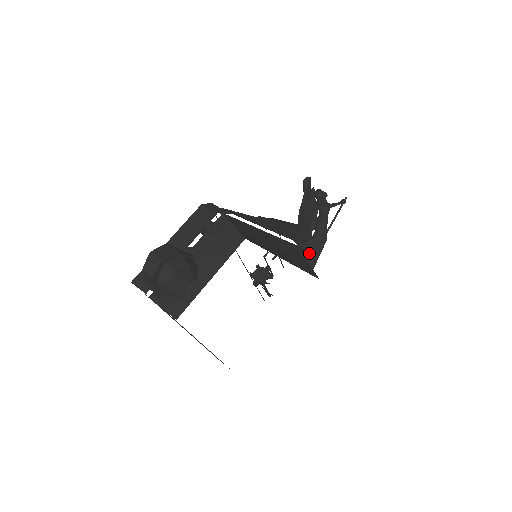
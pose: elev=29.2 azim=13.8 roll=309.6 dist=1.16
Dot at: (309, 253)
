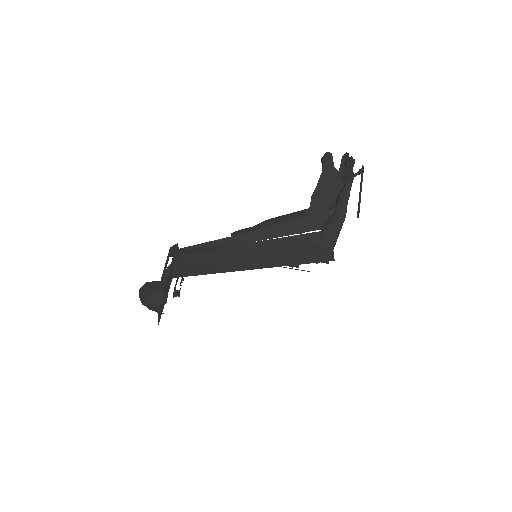
Dot at: (322, 237)
